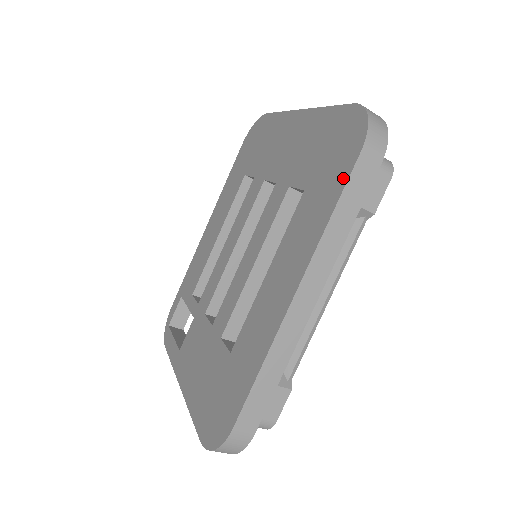
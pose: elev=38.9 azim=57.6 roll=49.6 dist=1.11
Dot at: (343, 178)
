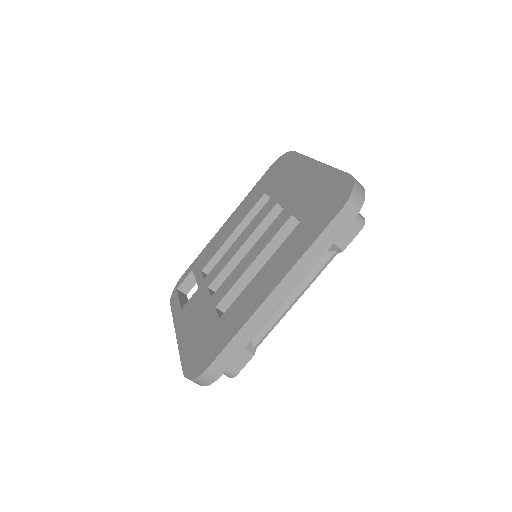
Dot at: (325, 223)
